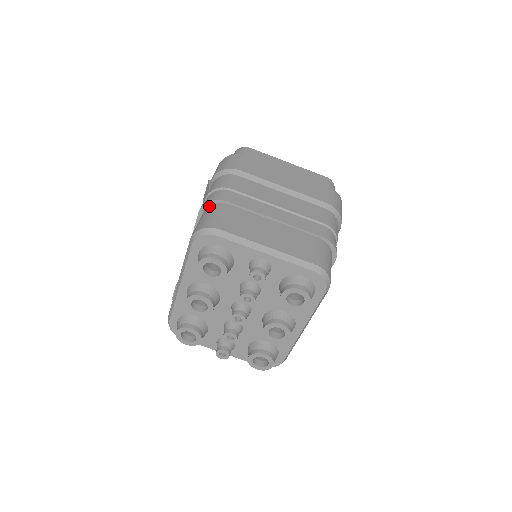
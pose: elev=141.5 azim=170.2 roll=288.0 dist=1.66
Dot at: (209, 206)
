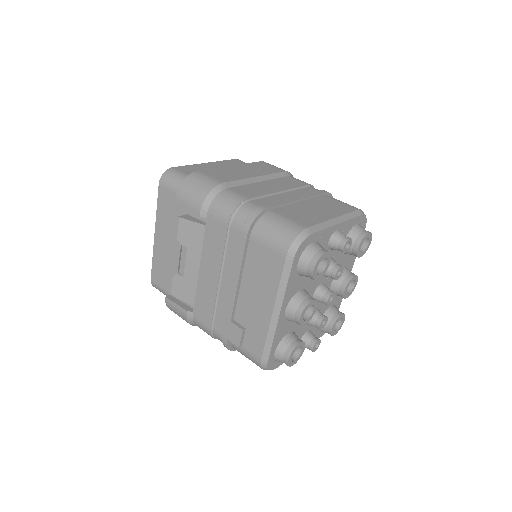
Dot at: (256, 224)
